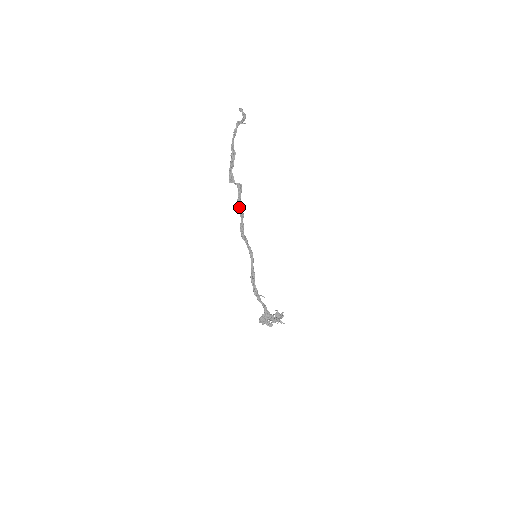
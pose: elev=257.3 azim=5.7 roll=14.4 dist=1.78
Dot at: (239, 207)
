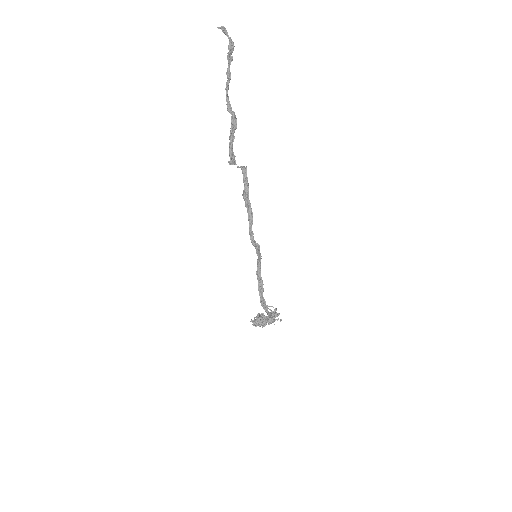
Dot at: (246, 202)
